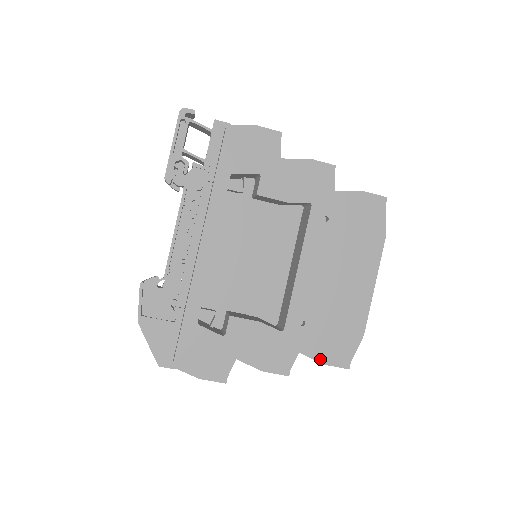
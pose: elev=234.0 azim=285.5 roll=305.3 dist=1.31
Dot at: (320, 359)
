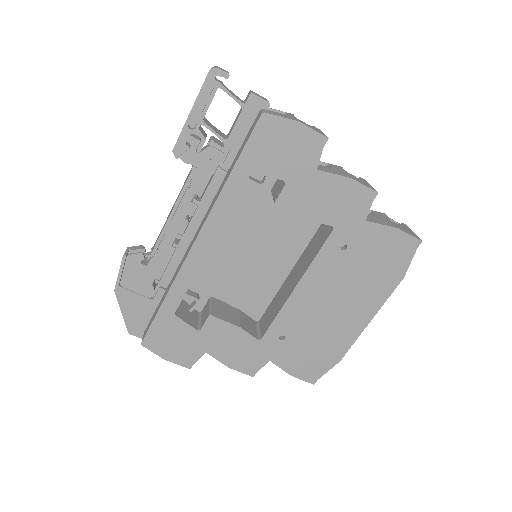
Dot at: (289, 370)
